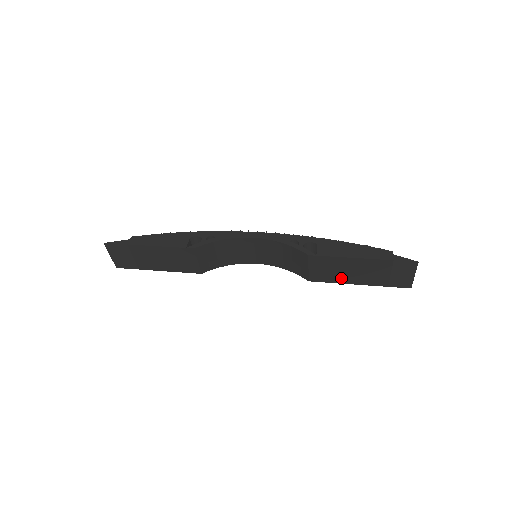
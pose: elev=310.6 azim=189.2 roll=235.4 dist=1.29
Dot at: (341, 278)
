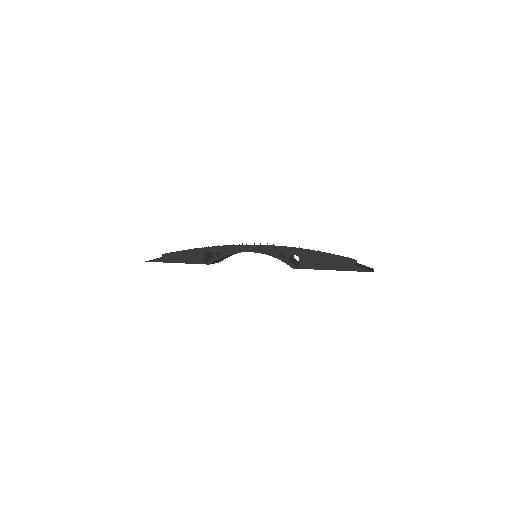
Dot at: occluded
